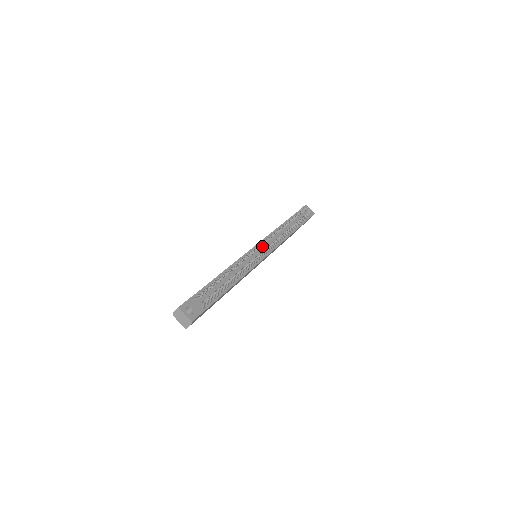
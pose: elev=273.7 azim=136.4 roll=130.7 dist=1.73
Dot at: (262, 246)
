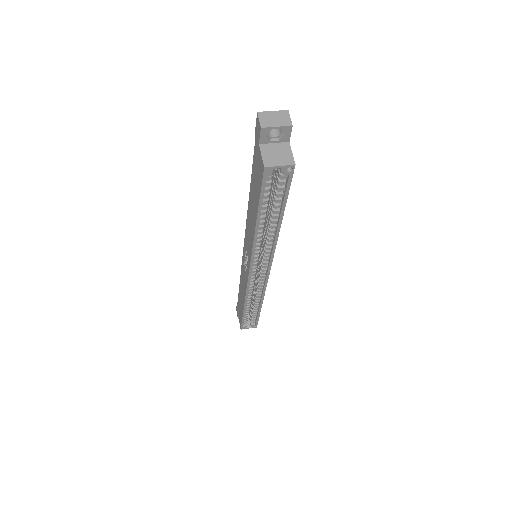
Dot at: occluded
